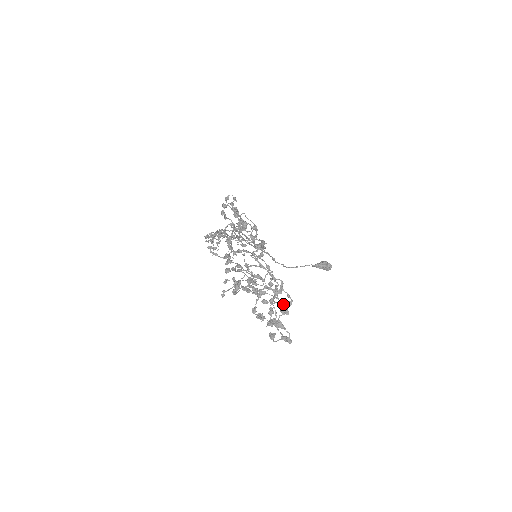
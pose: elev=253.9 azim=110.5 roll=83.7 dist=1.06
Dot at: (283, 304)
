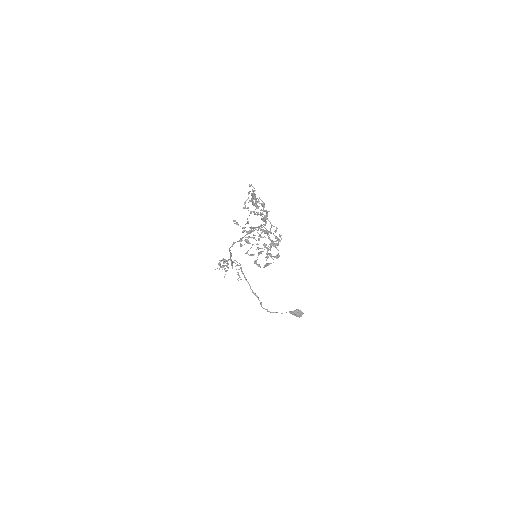
Dot at: (277, 237)
